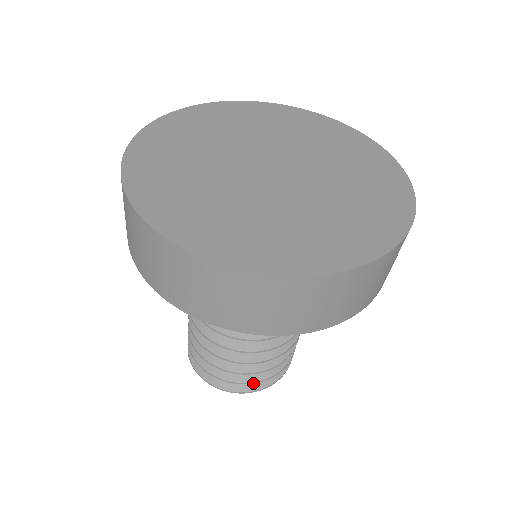
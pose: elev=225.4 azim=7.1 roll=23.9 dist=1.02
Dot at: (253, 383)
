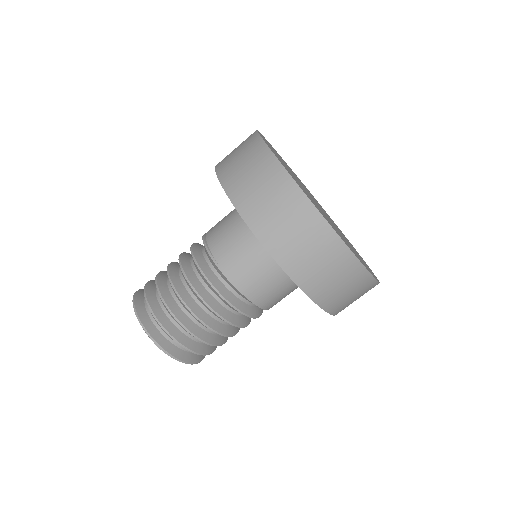
Dot at: (164, 330)
